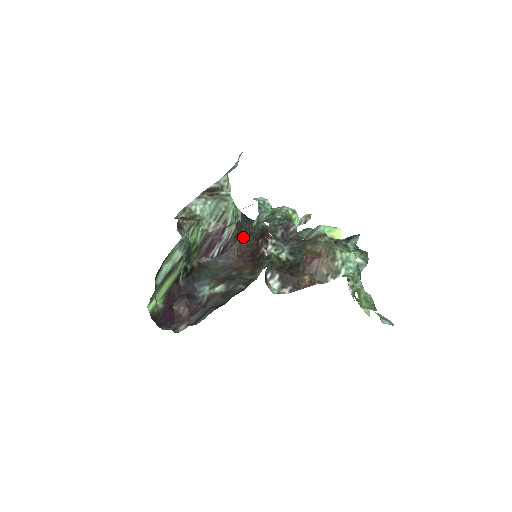
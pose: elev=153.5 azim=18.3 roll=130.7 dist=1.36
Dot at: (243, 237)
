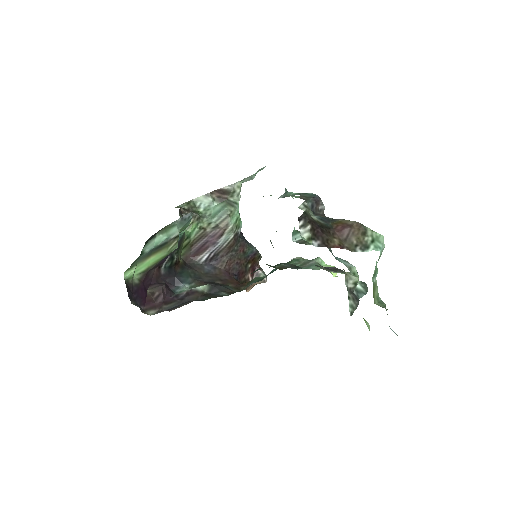
Dot at: (236, 252)
